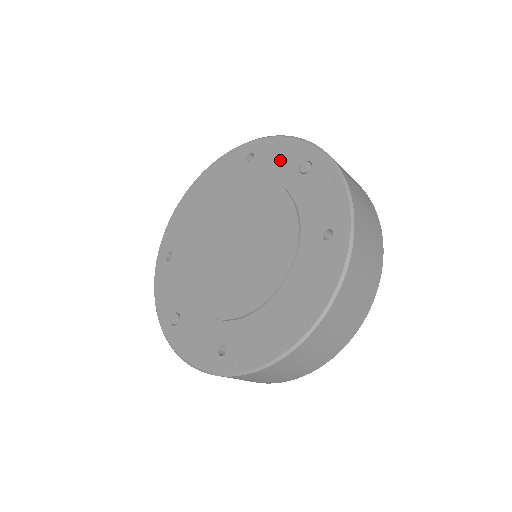
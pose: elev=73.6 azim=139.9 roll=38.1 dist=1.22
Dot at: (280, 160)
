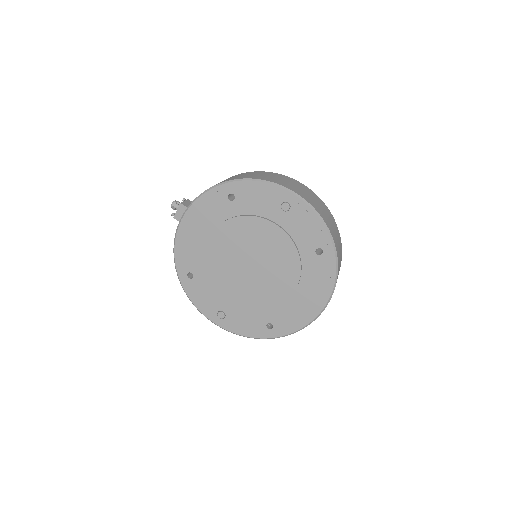
Dot at: (261, 200)
